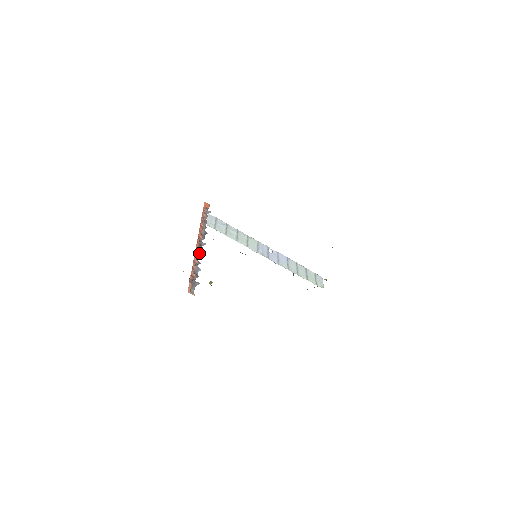
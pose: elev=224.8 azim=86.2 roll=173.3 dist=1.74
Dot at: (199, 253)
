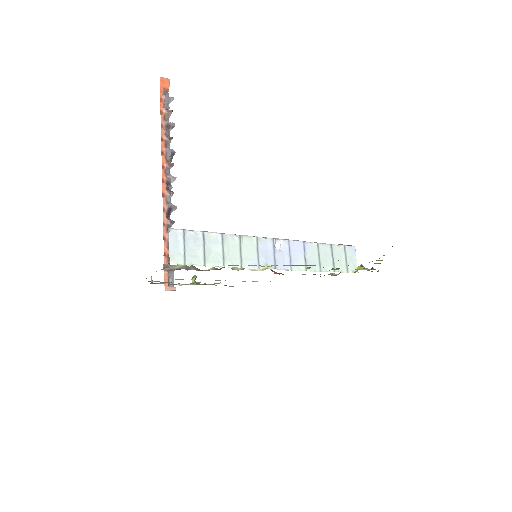
Dot at: (169, 201)
